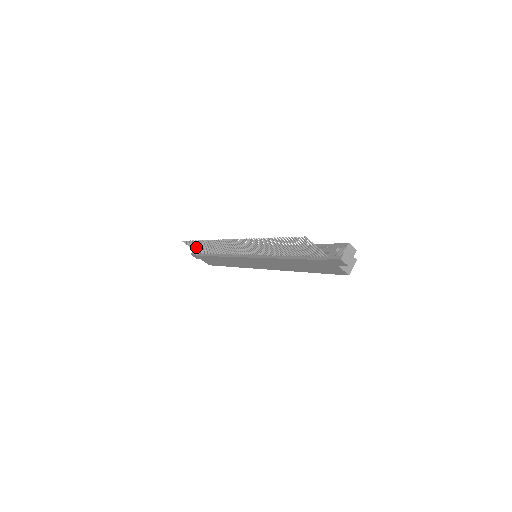
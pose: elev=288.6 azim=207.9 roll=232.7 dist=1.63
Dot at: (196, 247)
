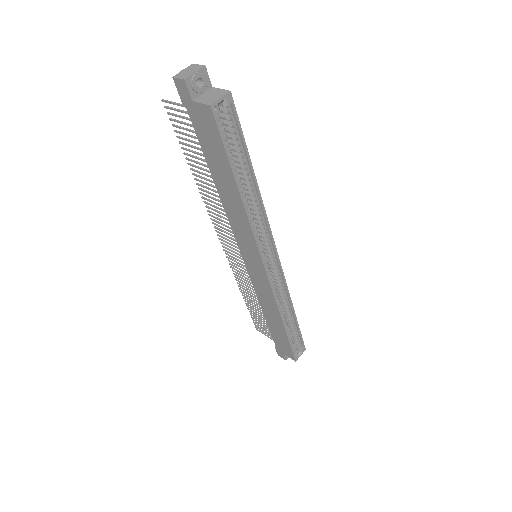
Dot at: (262, 325)
